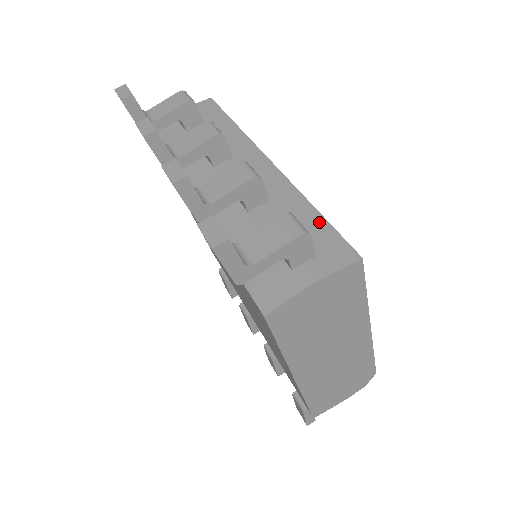
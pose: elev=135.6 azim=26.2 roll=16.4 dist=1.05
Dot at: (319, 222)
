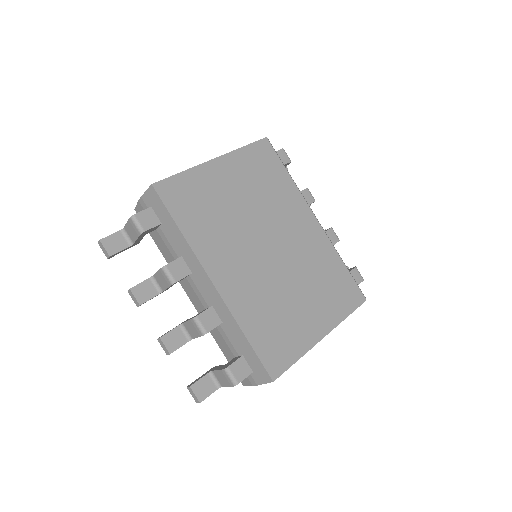
Dot at: (250, 350)
